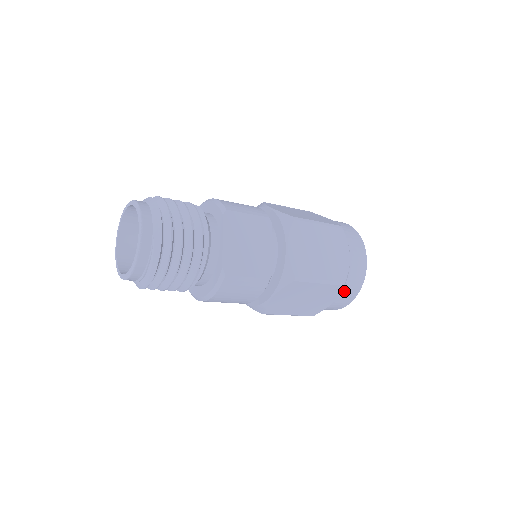
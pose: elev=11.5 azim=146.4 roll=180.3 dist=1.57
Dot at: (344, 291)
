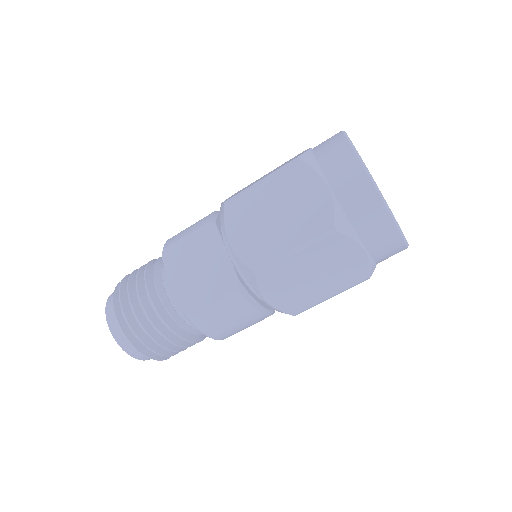
Dot at: (361, 230)
